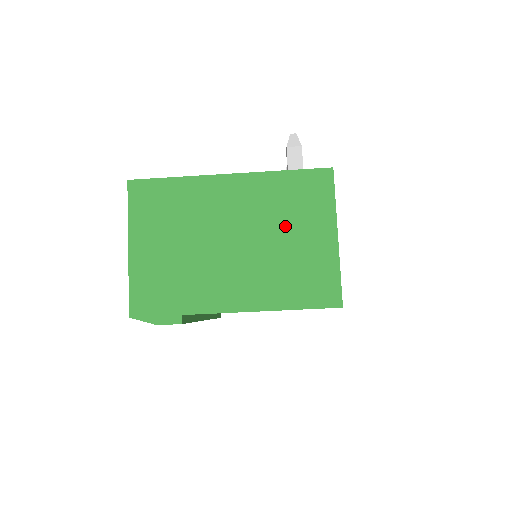
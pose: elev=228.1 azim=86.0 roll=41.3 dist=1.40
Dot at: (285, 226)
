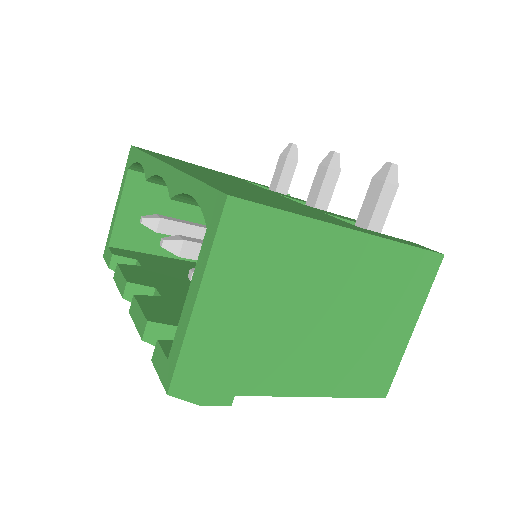
Dot at: (378, 309)
